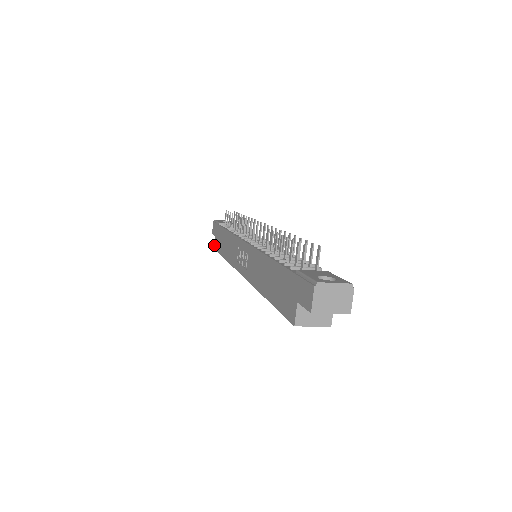
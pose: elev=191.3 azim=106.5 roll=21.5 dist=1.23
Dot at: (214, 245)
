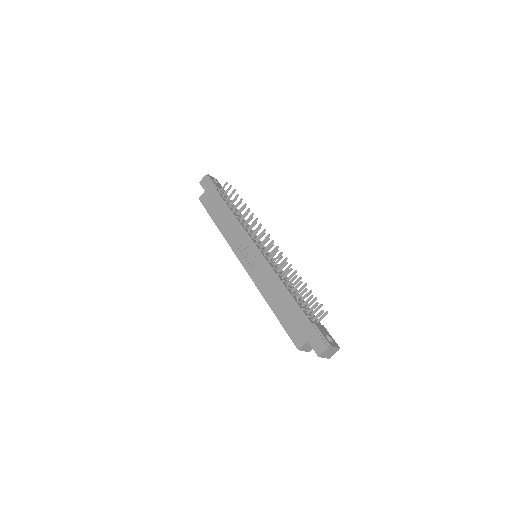
Dot at: (200, 197)
